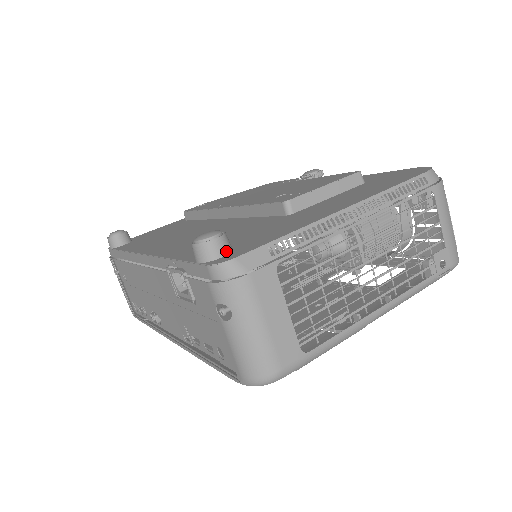
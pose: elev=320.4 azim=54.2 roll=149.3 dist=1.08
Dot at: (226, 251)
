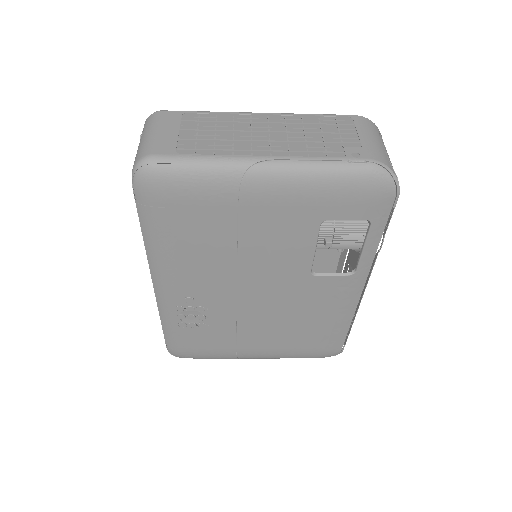
Dot at: occluded
